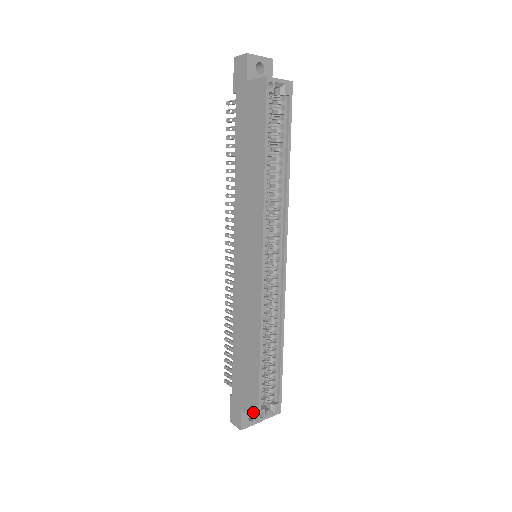
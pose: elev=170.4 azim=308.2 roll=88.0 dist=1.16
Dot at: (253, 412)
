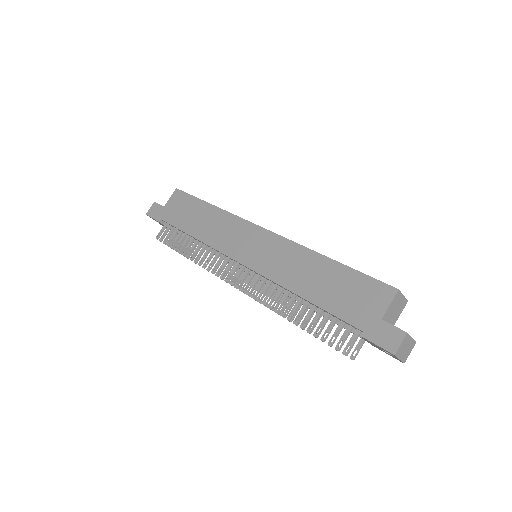
Dot at: (386, 294)
